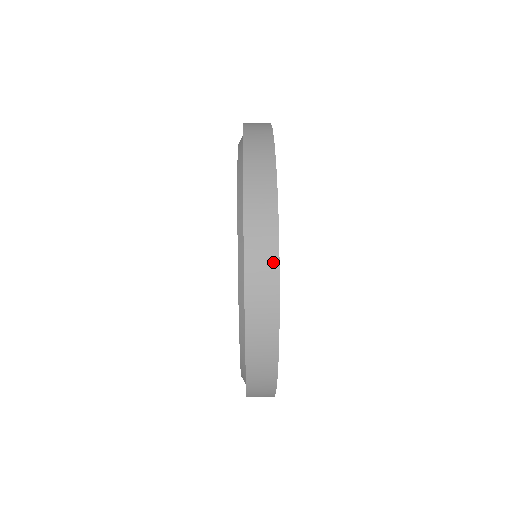
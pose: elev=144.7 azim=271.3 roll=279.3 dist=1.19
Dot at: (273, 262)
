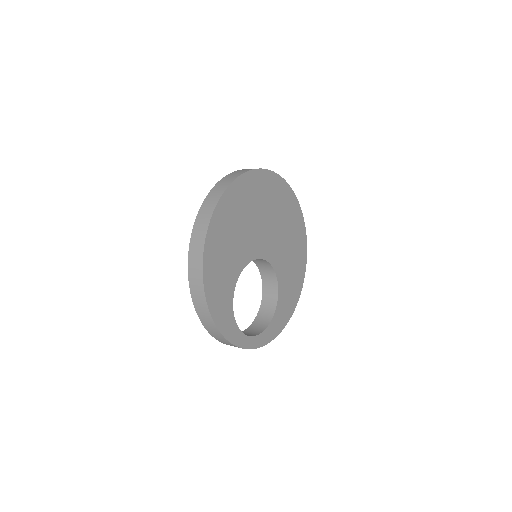
Dot at: (217, 199)
